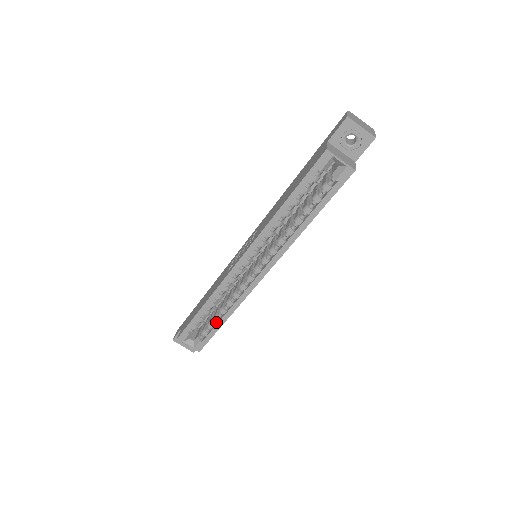
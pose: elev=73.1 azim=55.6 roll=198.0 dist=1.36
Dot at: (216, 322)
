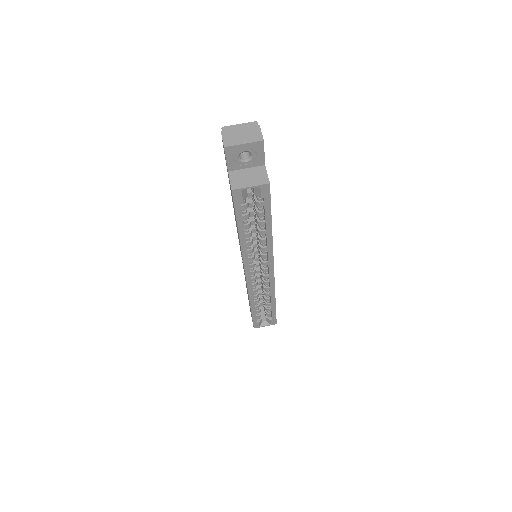
Dot at: occluded
